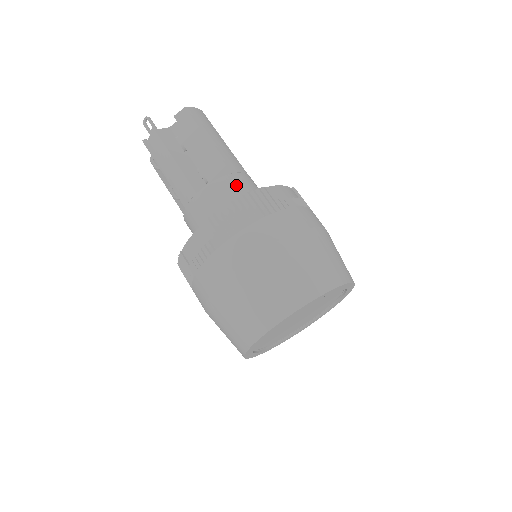
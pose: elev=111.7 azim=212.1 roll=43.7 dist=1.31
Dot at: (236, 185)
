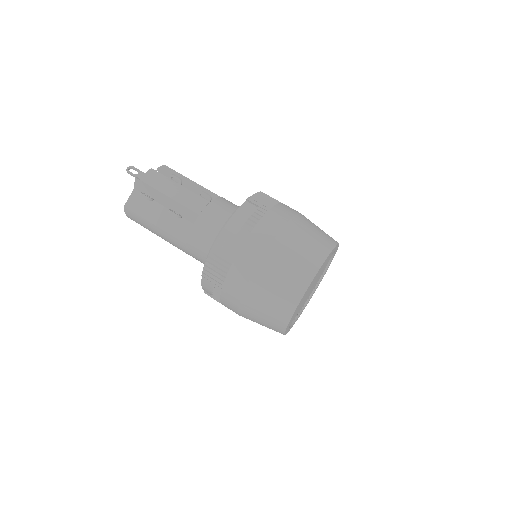
Dot at: occluded
